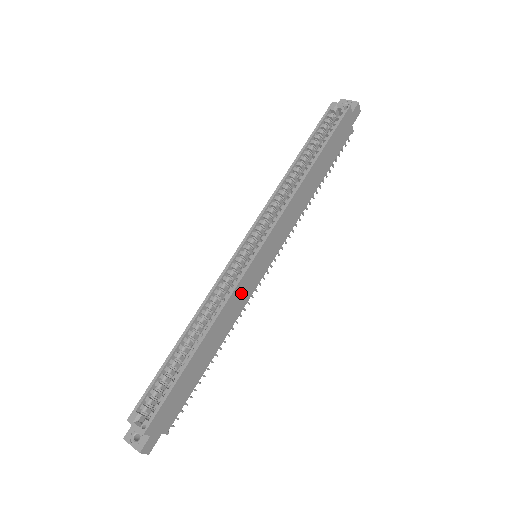
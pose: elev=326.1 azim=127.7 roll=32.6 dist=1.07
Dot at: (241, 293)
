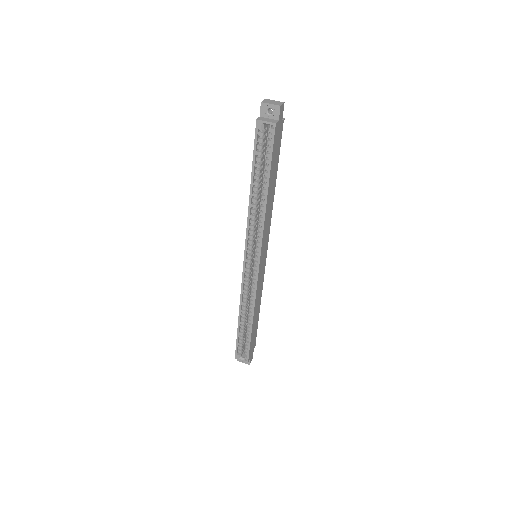
Dot at: (259, 284)
